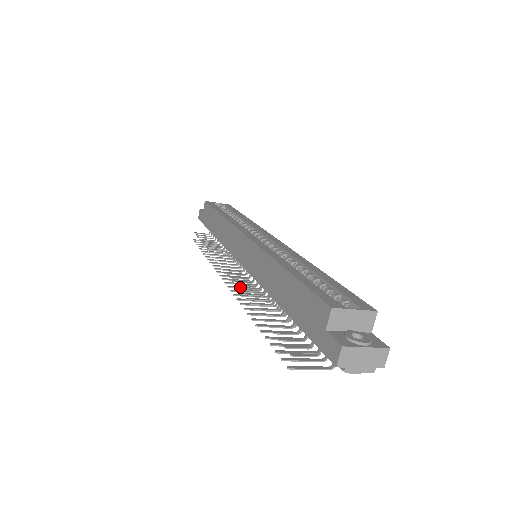
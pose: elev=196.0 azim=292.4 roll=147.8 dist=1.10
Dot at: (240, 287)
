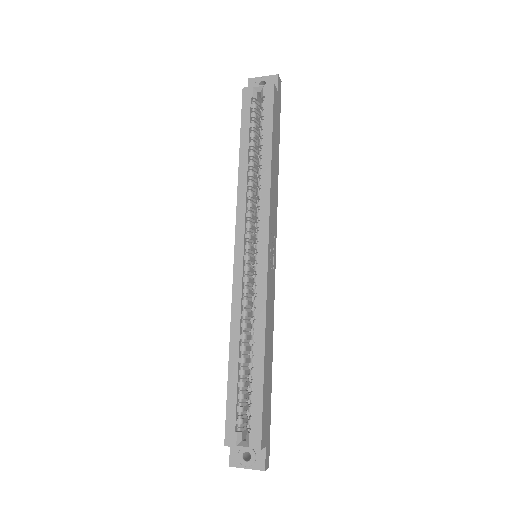
Dot at: occluded
